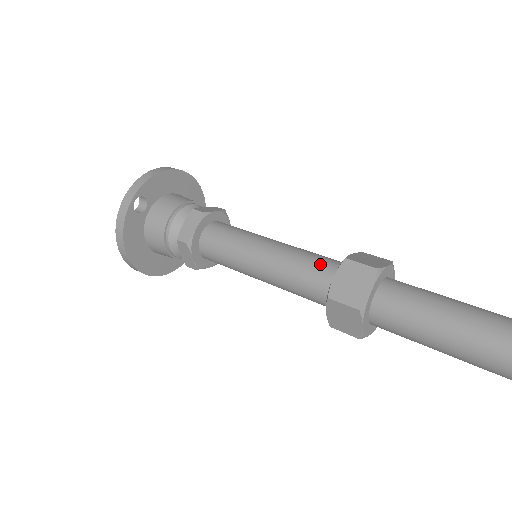
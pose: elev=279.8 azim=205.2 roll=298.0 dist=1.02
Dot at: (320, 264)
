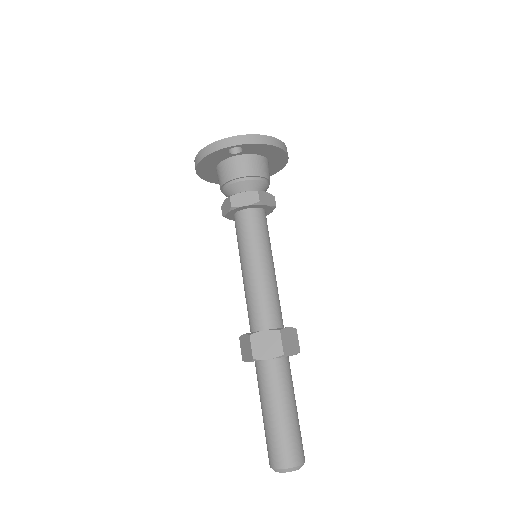
Dot at: (270, 312)
